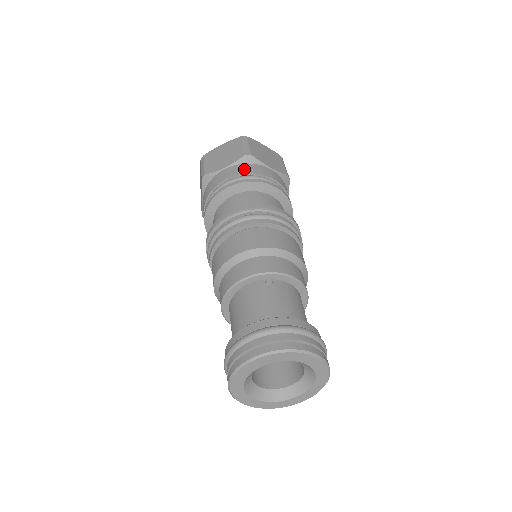
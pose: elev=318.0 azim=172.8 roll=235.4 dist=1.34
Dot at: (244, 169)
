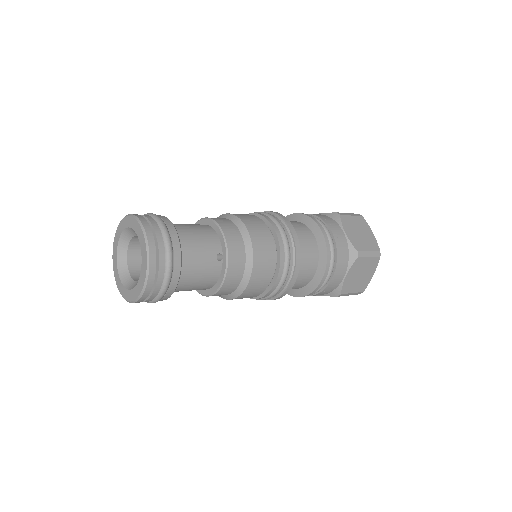
Dot at: occluded
